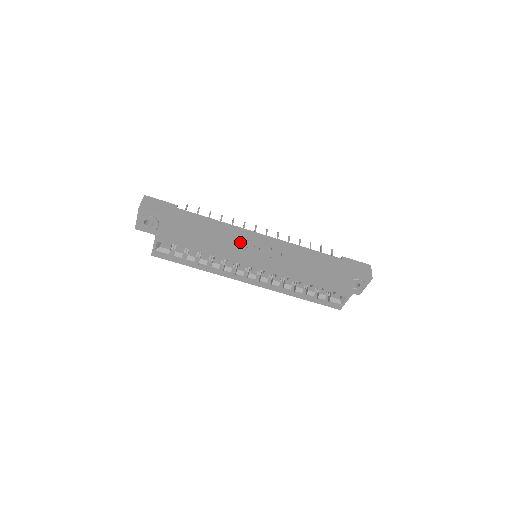
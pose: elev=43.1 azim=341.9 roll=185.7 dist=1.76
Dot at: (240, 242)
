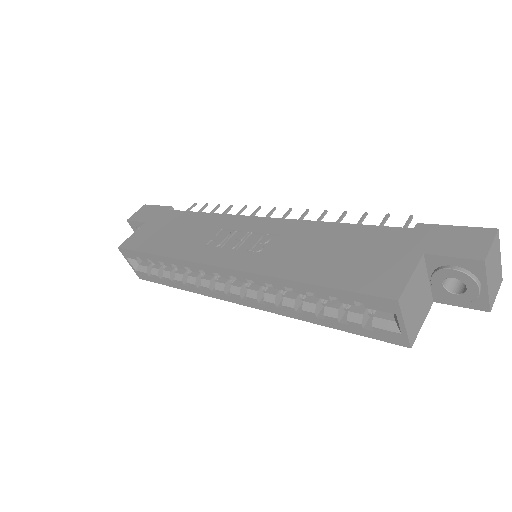
Dot at: (217, 236)
